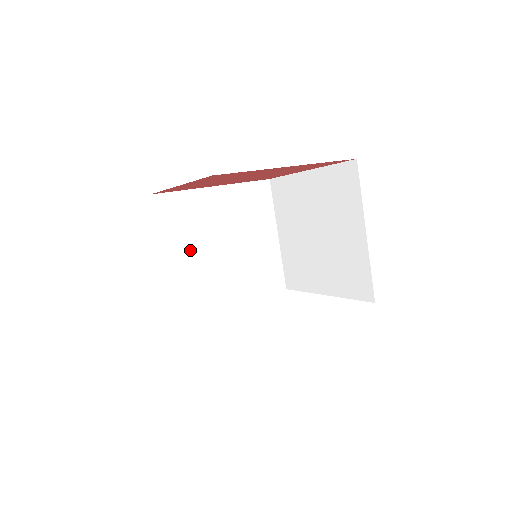
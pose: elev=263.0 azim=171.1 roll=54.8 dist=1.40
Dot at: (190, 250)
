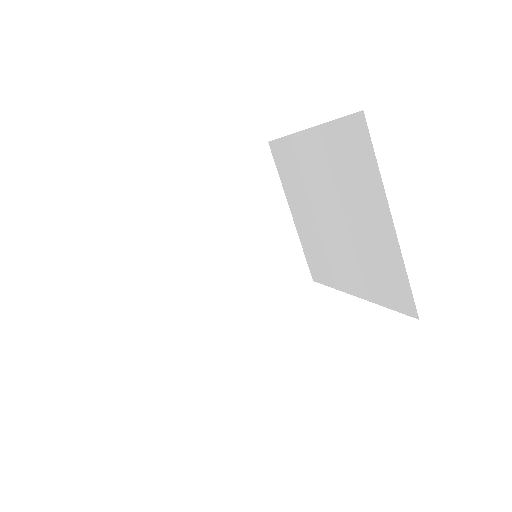
Dot at: (172, 259)
